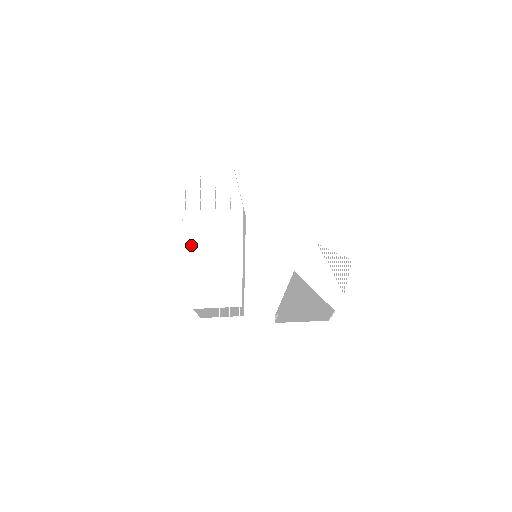
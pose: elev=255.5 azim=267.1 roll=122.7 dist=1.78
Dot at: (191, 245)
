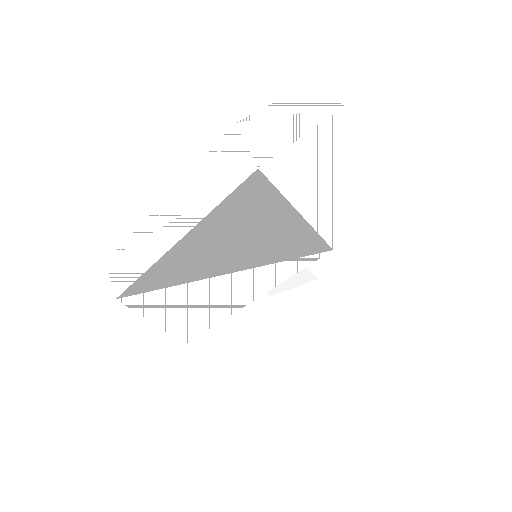
Dot at: (212, 226)
